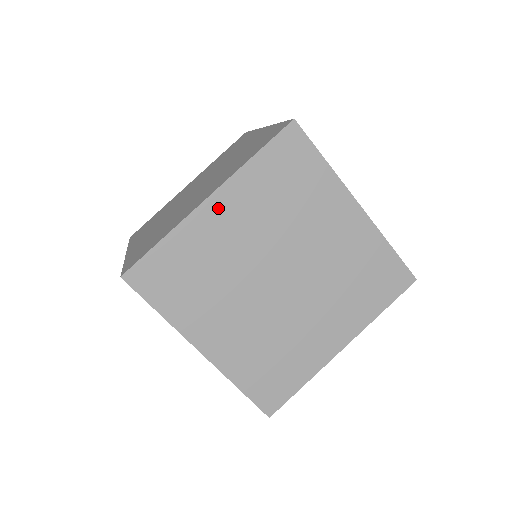
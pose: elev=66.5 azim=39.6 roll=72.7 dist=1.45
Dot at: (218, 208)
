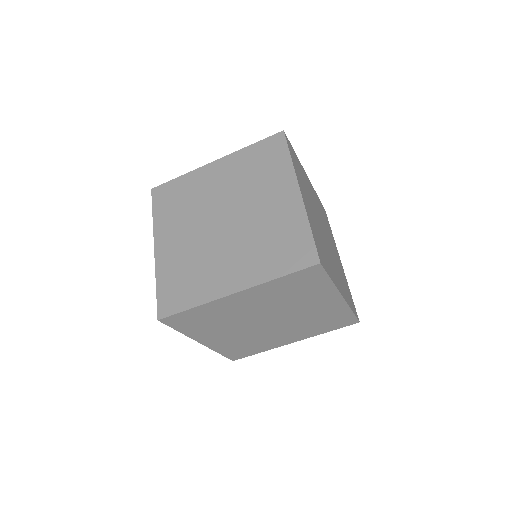
Dot at: (309, 182)
